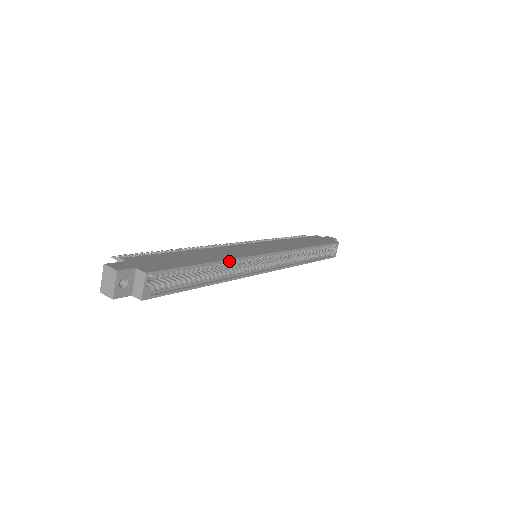
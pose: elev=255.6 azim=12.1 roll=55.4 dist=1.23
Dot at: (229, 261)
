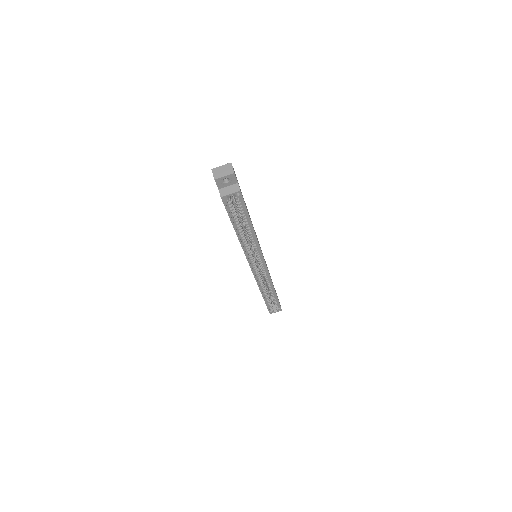
Dot at: (256, 238)
